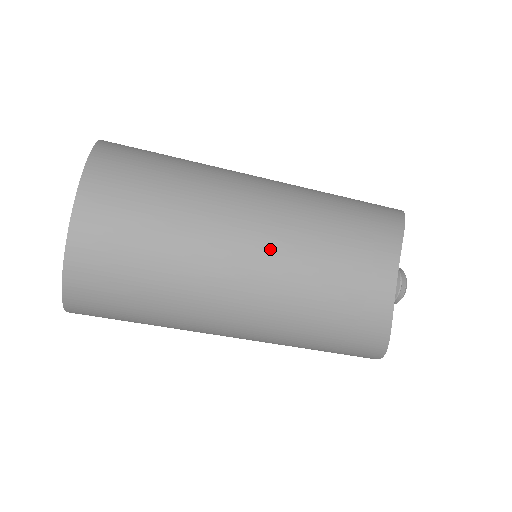
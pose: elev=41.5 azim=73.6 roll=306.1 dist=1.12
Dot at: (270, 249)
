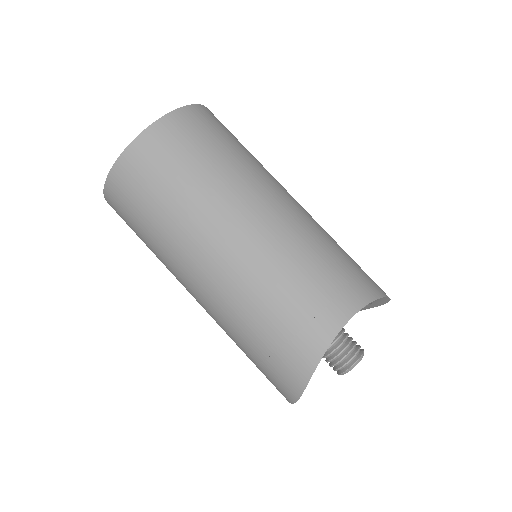
Dot at: (266, 229)
